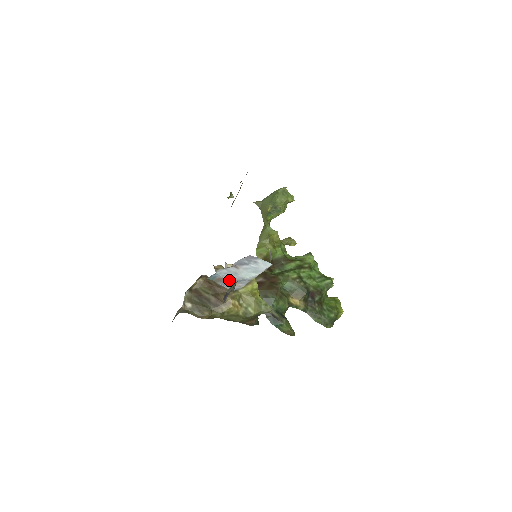
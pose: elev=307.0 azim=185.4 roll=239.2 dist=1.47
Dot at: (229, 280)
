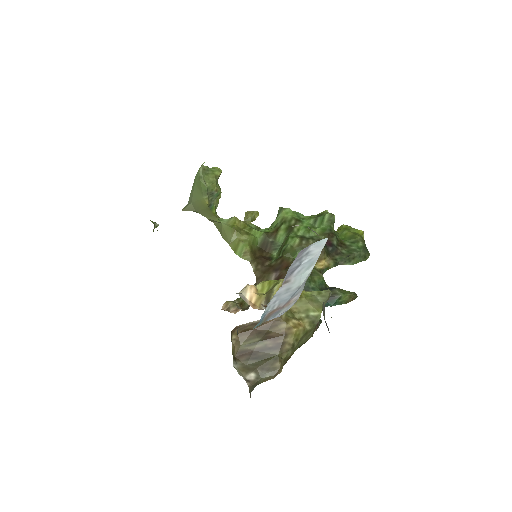
Dot at: (281, 305)
